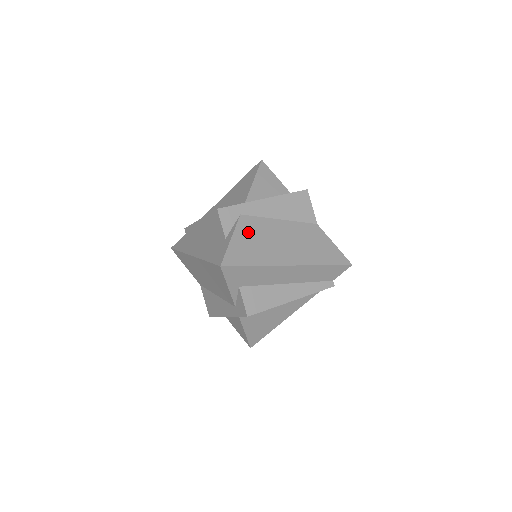
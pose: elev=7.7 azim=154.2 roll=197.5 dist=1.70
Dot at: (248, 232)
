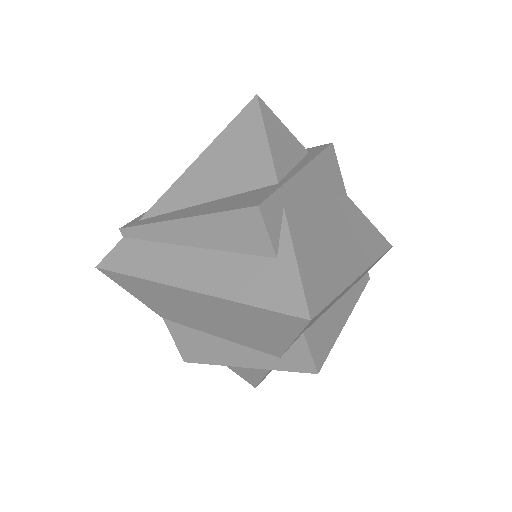
Dot at: (305, 237)
